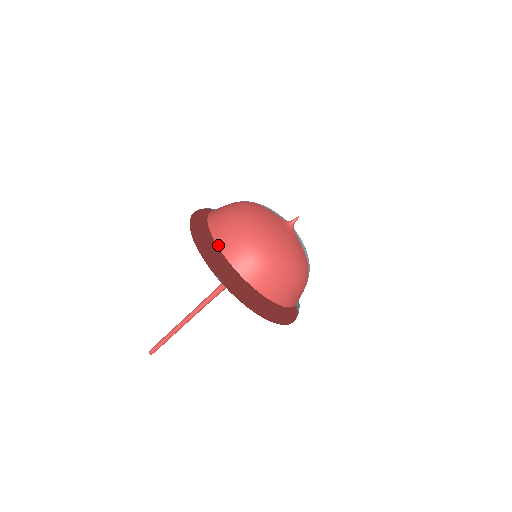
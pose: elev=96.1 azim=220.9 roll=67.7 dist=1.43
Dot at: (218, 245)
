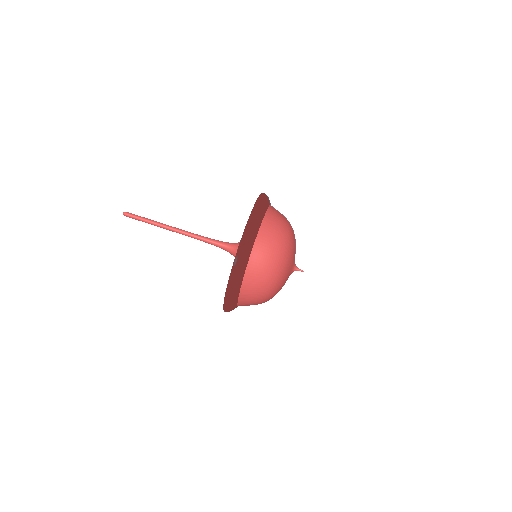
Dot at: (256, 240)
